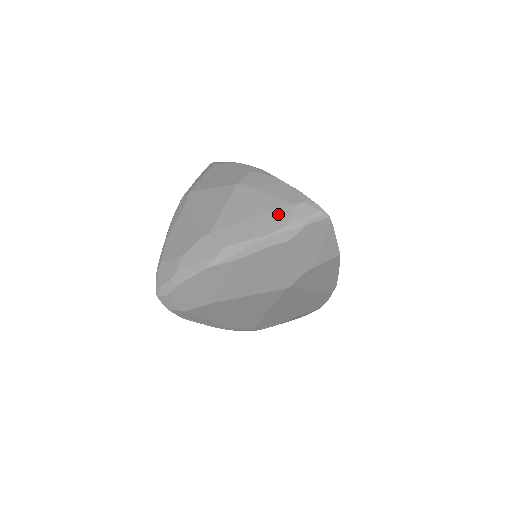
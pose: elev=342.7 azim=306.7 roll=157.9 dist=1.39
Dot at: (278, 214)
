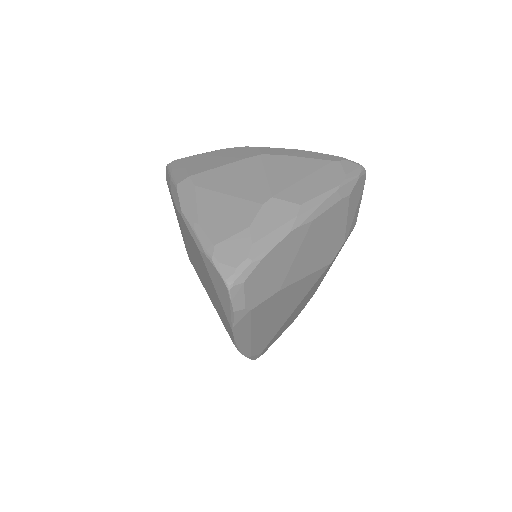
Dot at: (331, 170)
